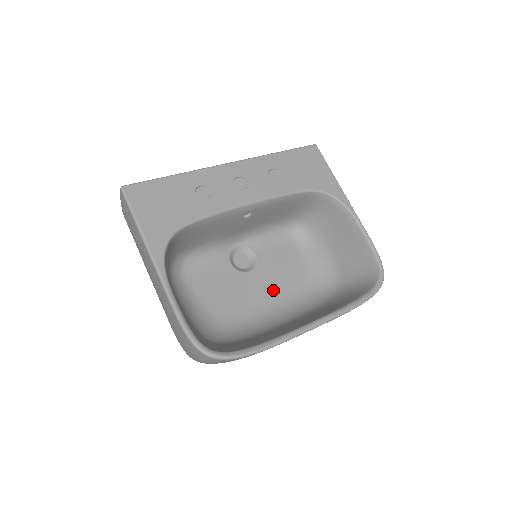
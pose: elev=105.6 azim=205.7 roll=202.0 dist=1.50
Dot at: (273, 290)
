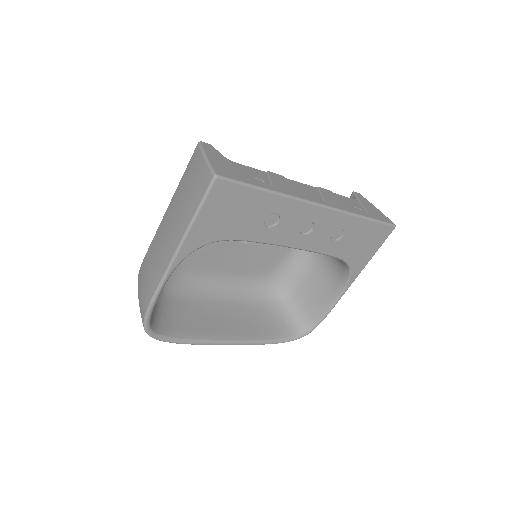
Dot at: (242, 265)
